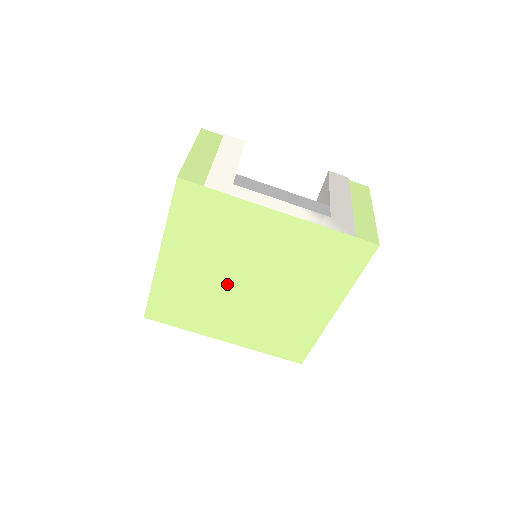
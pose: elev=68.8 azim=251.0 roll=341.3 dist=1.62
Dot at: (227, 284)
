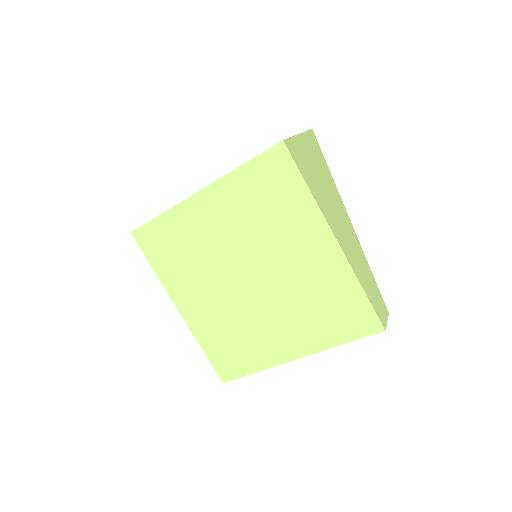
Dot at: (235, 292)
